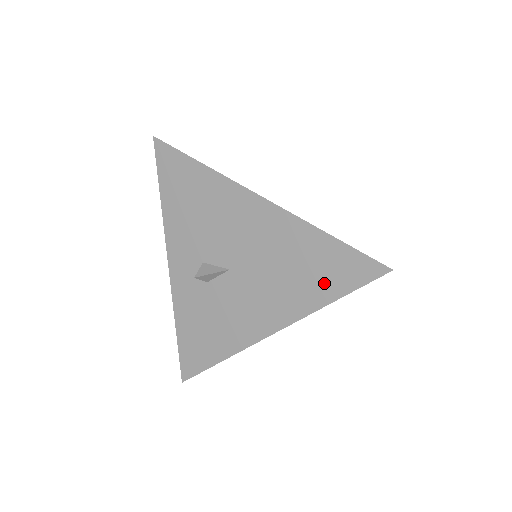
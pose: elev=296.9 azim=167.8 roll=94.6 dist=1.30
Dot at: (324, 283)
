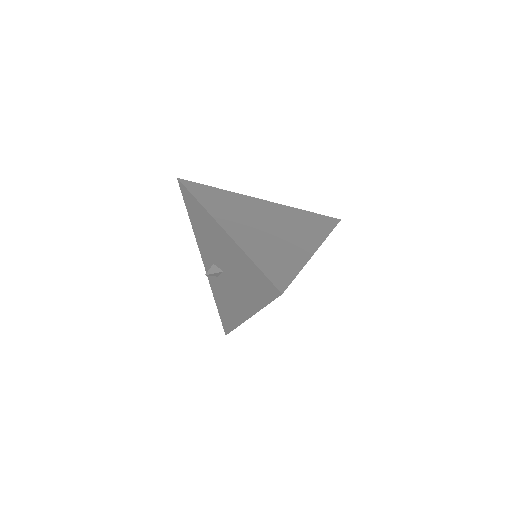
Dot at: (258, 293)
